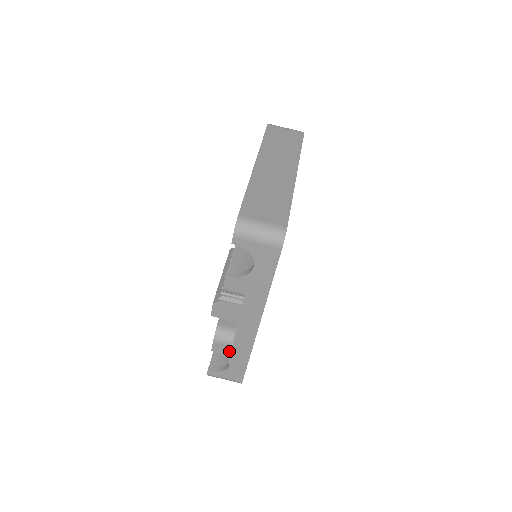
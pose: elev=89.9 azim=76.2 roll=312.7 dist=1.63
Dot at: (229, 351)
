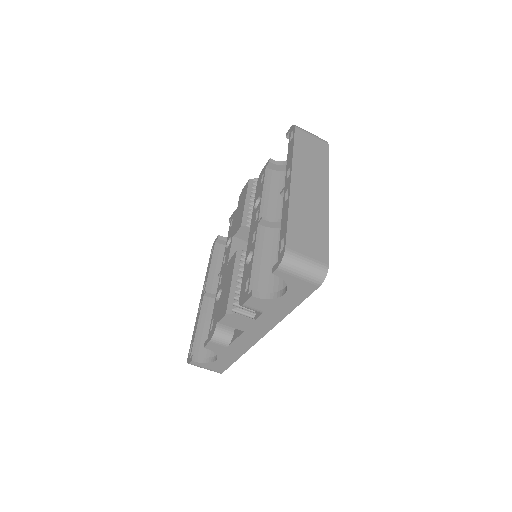
Dot at: (222, 350)
